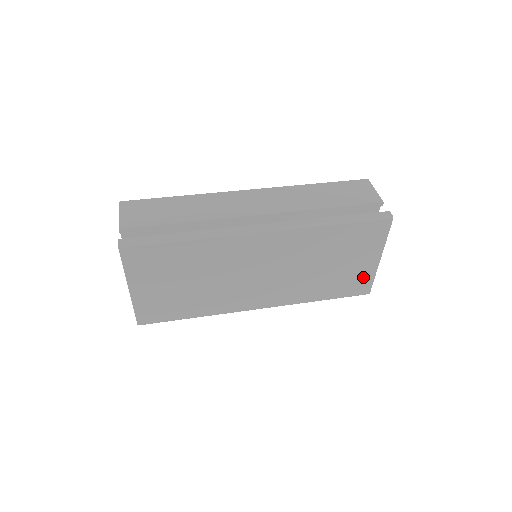
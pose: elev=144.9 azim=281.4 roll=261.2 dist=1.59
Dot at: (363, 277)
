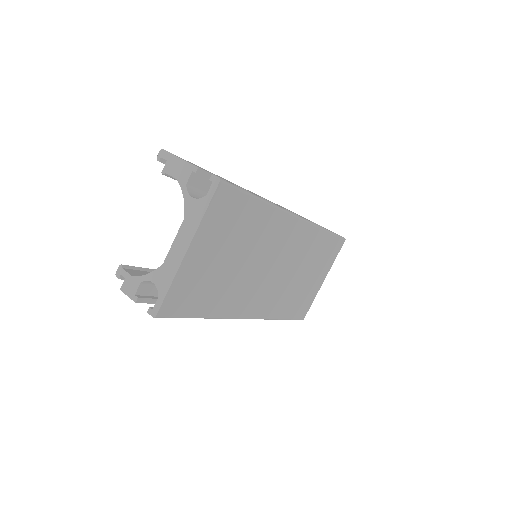
Dot at: (310, 298)
